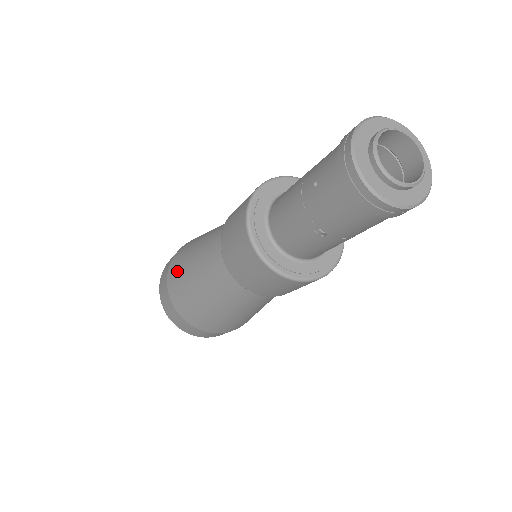
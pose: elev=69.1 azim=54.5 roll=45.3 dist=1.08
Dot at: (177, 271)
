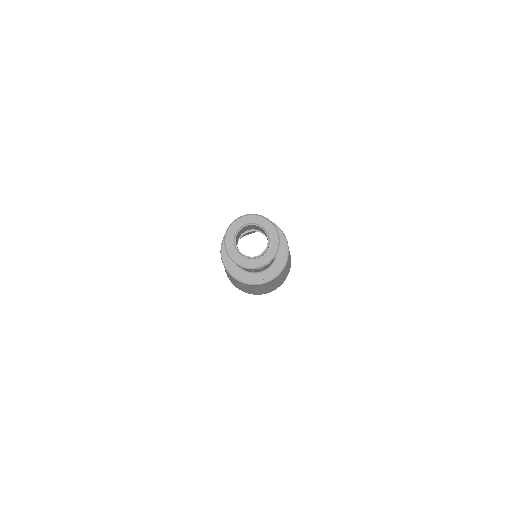
Dot at: (228, 274)
